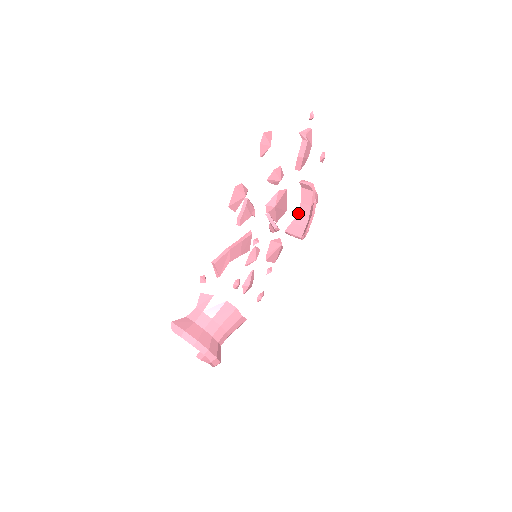
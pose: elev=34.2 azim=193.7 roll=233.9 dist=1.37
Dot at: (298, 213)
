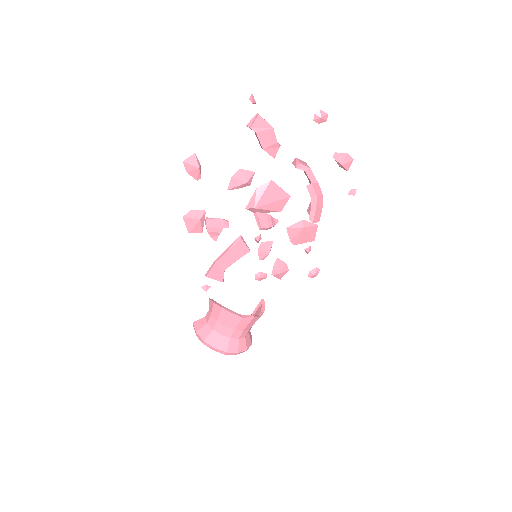
Dot at: occluded
